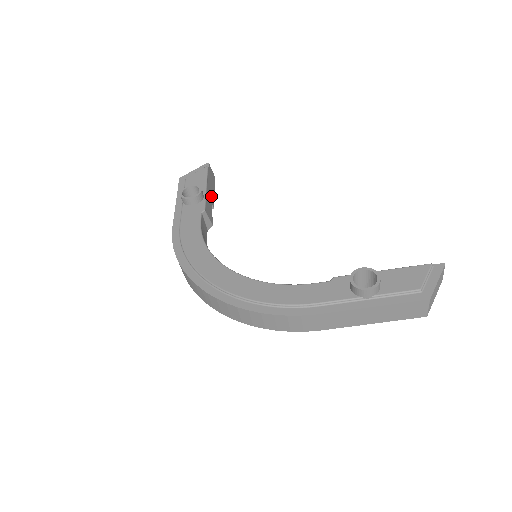
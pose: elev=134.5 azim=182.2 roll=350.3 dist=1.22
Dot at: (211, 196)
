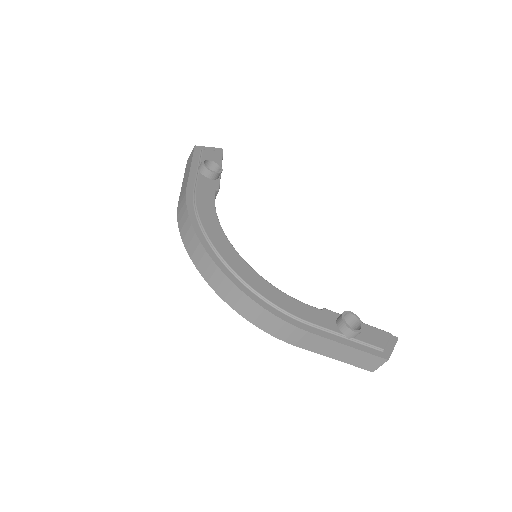
Dot at: occluded
